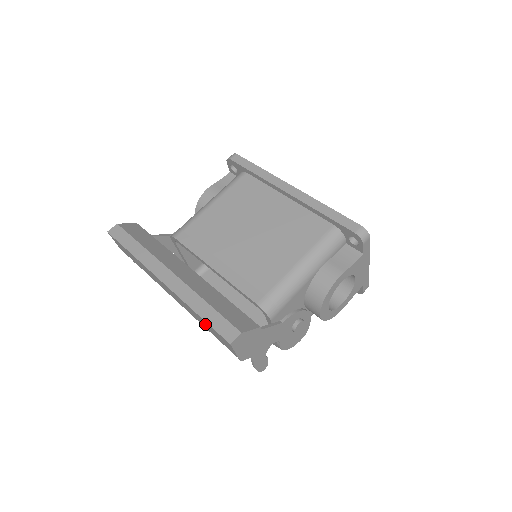
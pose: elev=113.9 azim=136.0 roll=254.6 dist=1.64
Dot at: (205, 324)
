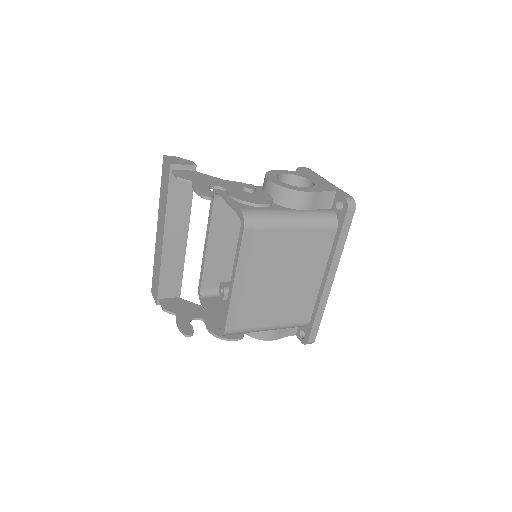
Dot at: (163, 190)
